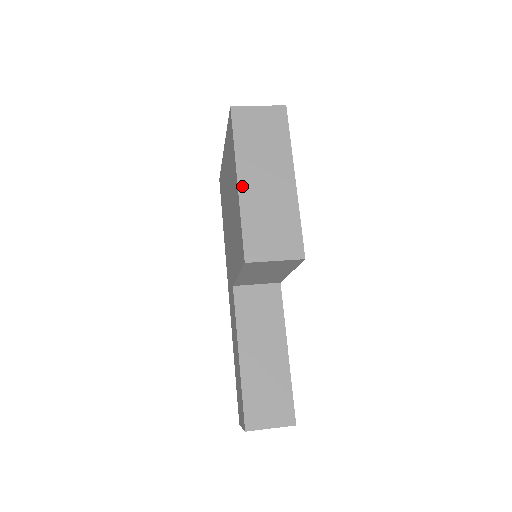
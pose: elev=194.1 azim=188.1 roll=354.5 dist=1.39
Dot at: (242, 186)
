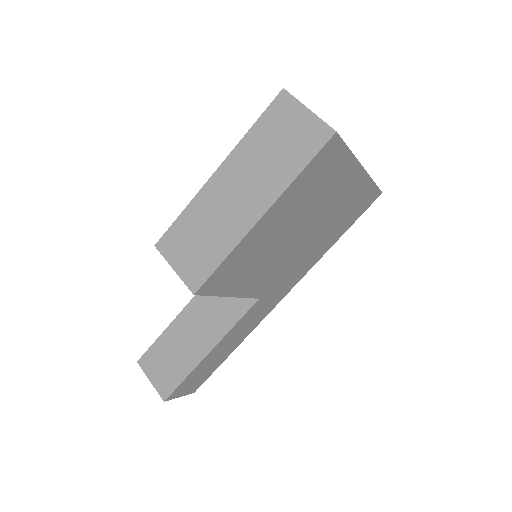
Dot at: (214, 179)
